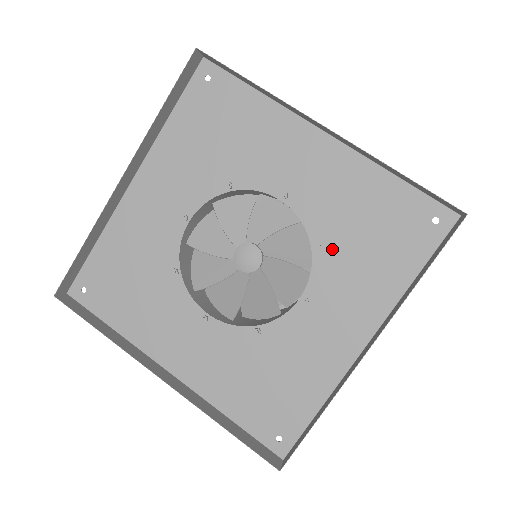
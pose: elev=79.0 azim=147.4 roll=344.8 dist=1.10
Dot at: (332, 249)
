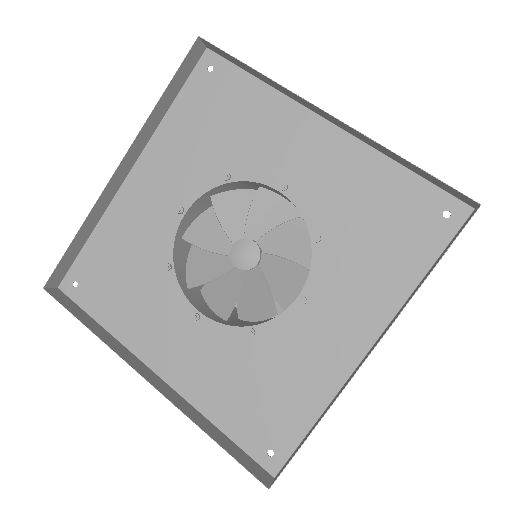
Dot at: (333, 244)
